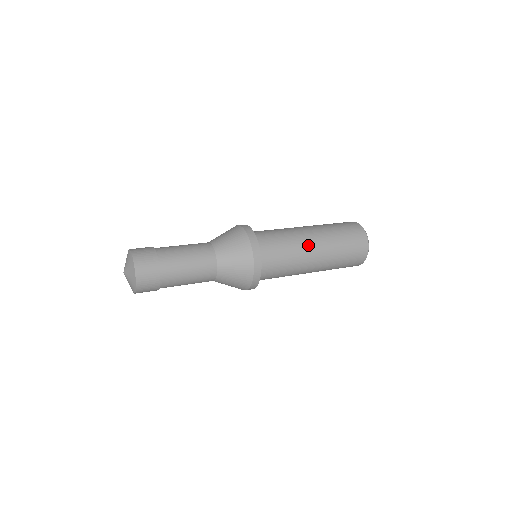
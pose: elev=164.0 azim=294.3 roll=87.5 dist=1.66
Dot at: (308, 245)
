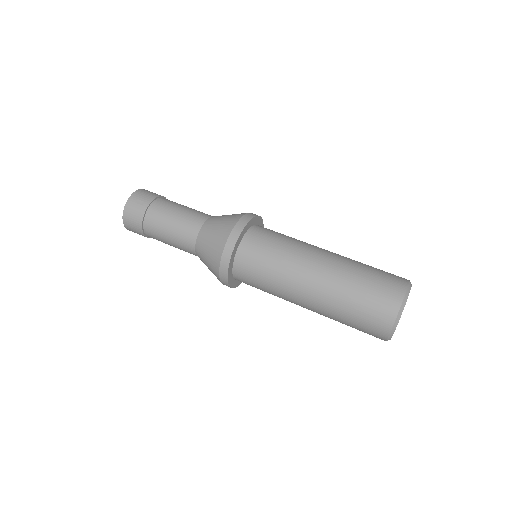
Dot at: (296, 296)
